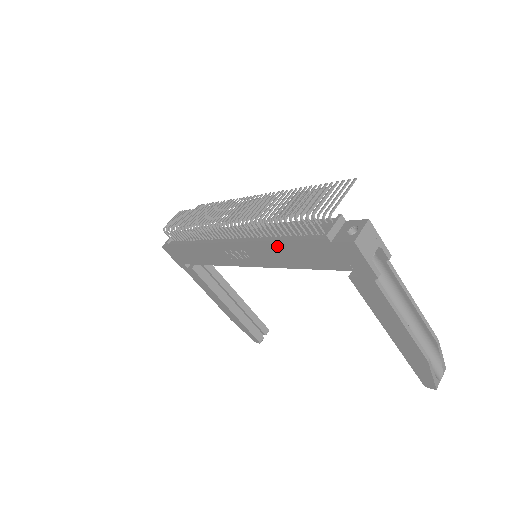
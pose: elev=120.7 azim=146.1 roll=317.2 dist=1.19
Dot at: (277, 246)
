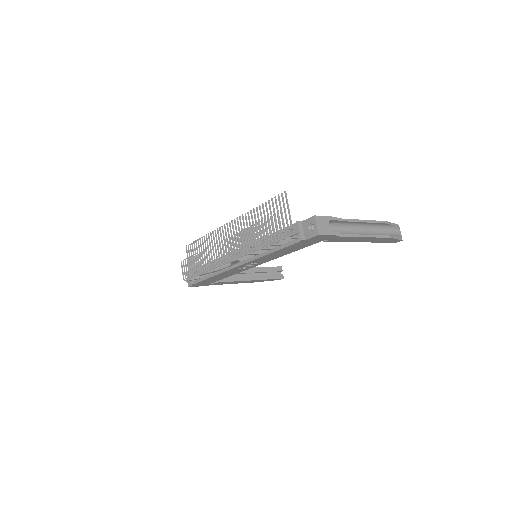
Dot at: (273, 254)
